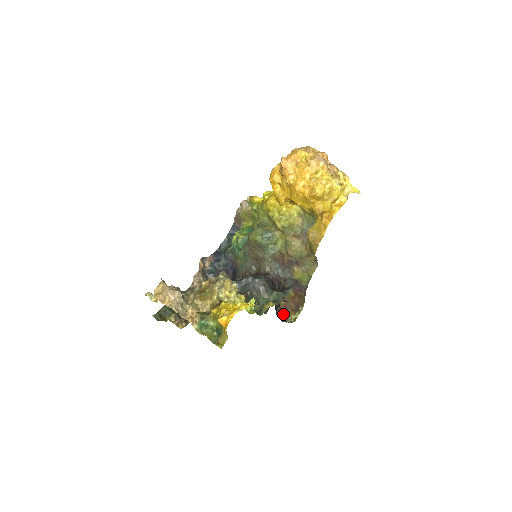
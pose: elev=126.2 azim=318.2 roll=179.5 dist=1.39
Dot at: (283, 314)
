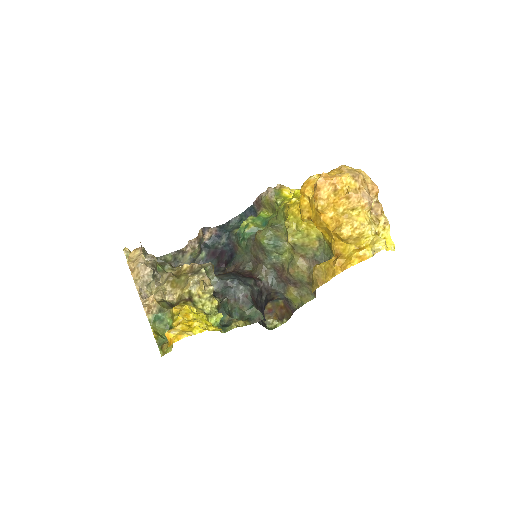
Dot at: (265, 316)
